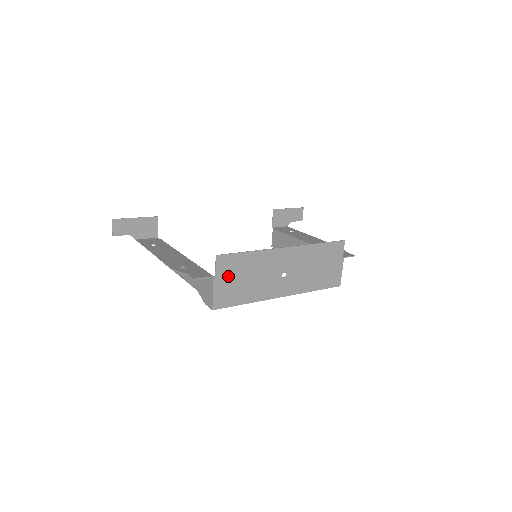
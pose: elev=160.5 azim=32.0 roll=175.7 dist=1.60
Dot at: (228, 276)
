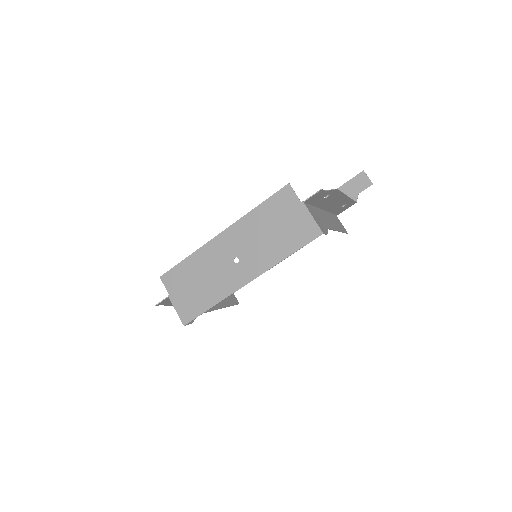
Dot at: (180, 289)
